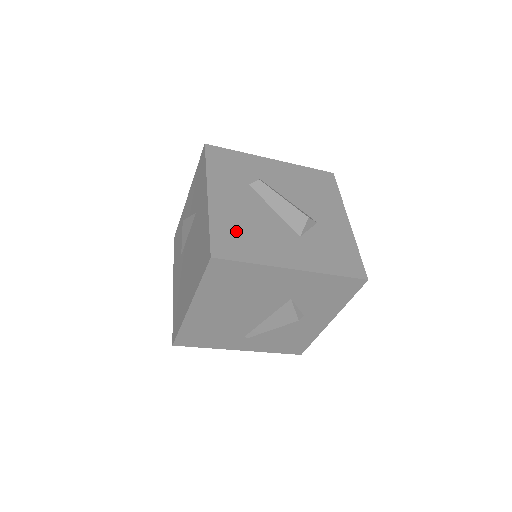
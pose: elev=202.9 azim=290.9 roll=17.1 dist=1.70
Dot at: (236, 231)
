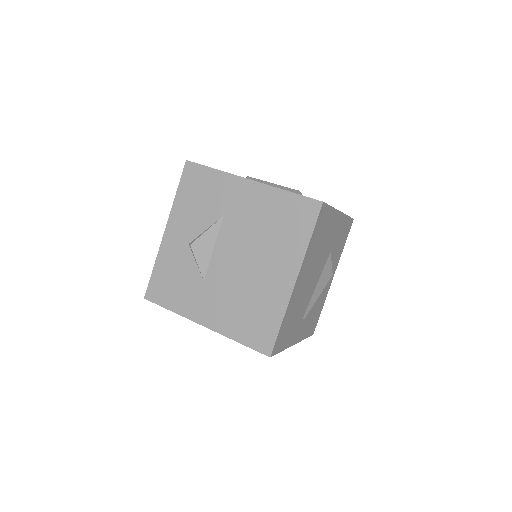
Dot at: occluded
